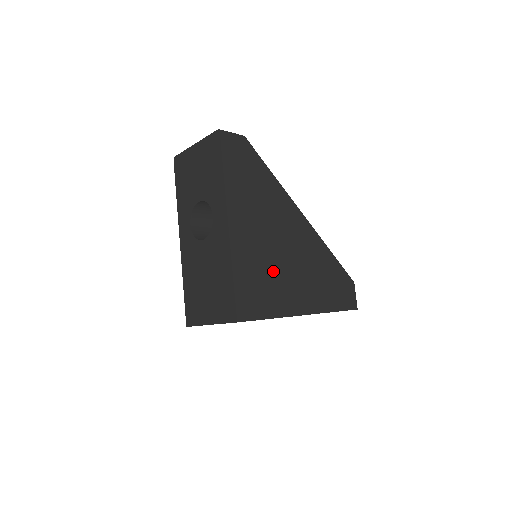
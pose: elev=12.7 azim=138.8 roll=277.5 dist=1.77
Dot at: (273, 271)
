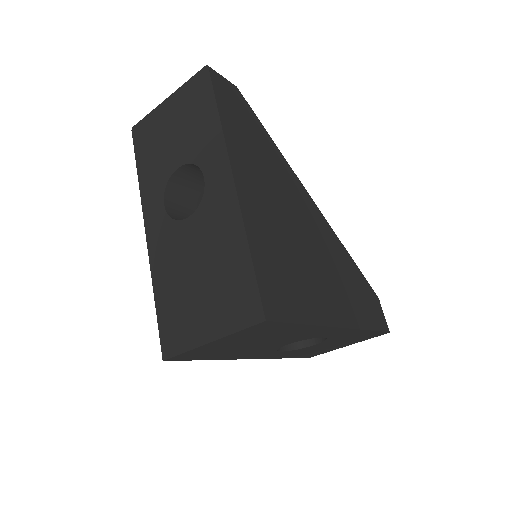
Dot at: (296, 258)
